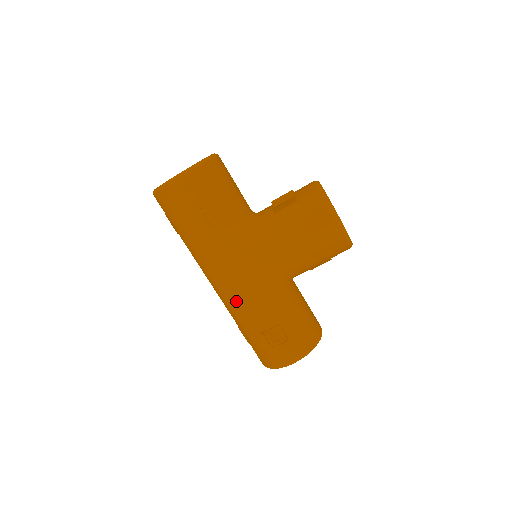
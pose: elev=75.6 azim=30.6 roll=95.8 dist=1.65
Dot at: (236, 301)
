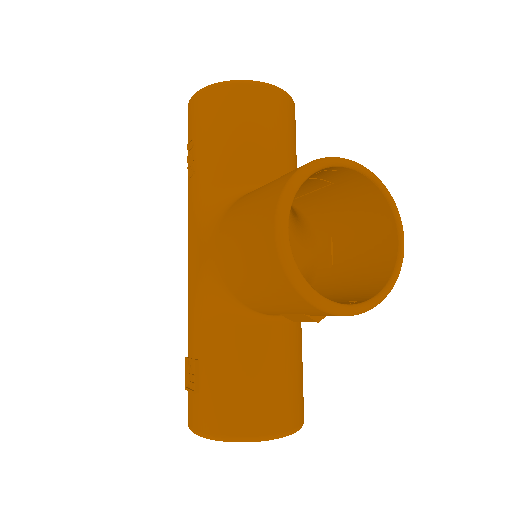
Dot at: occluded
